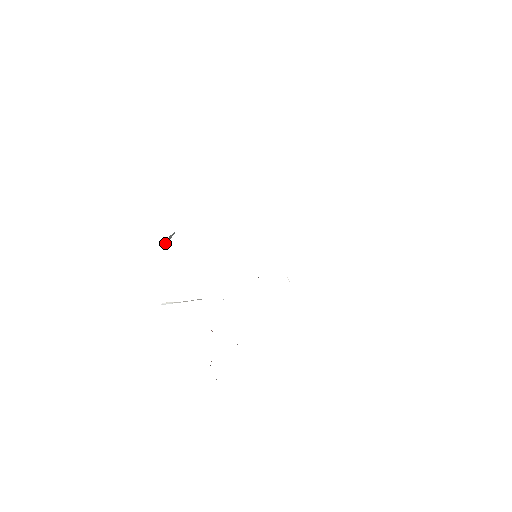
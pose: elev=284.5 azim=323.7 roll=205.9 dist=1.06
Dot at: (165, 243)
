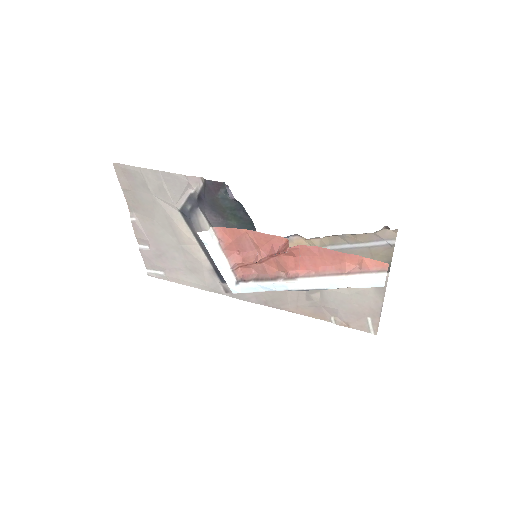
Dot at: (221, 184)
